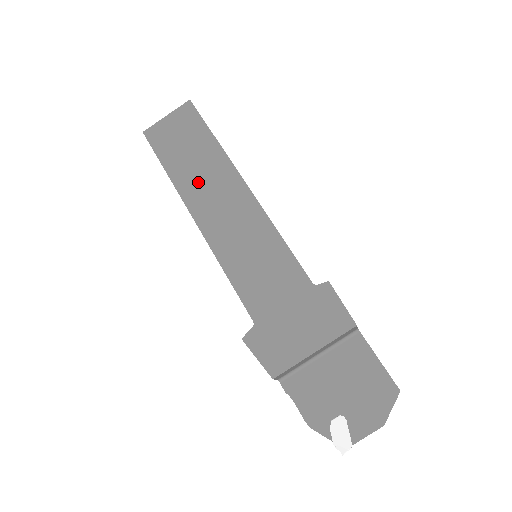
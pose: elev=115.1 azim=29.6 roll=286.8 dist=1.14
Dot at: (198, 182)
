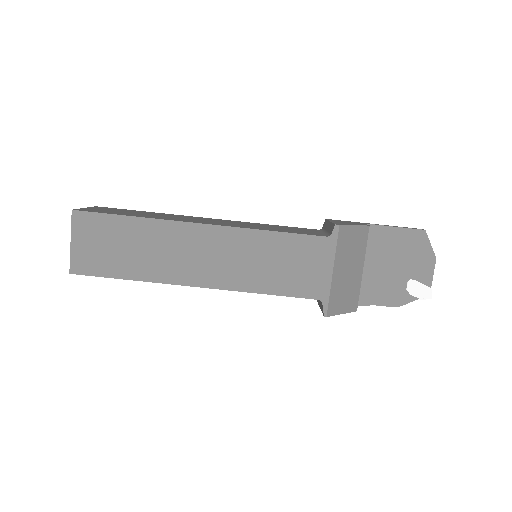
Dot at: (166, 261)
